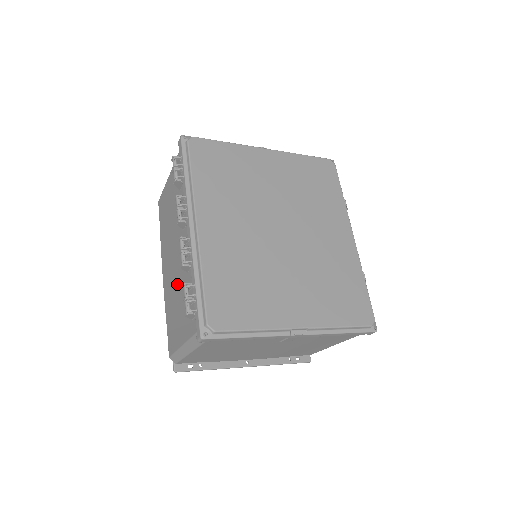
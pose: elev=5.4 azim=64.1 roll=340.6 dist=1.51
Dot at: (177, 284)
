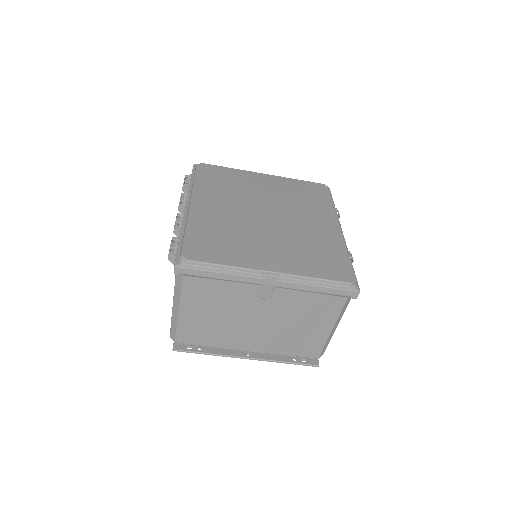
Dot at: occluded
